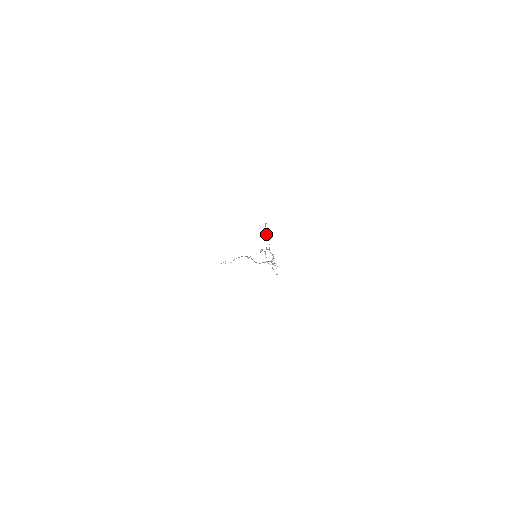
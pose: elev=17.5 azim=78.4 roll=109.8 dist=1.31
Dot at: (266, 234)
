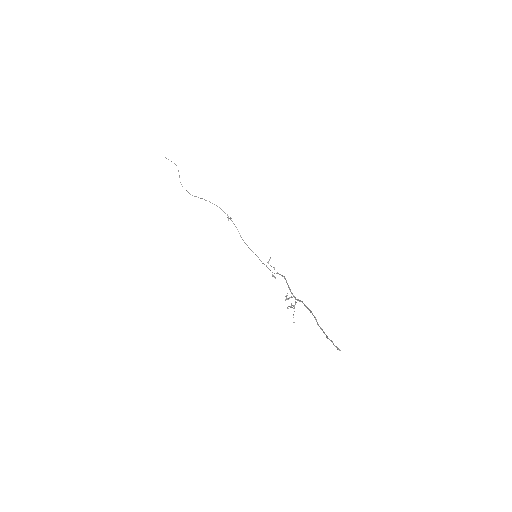
Dot at: (318, 324)
